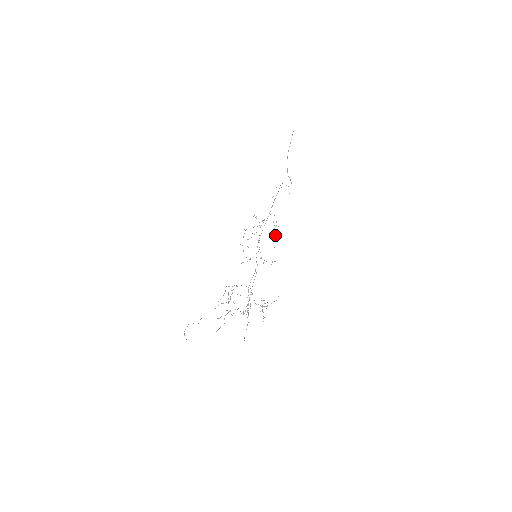
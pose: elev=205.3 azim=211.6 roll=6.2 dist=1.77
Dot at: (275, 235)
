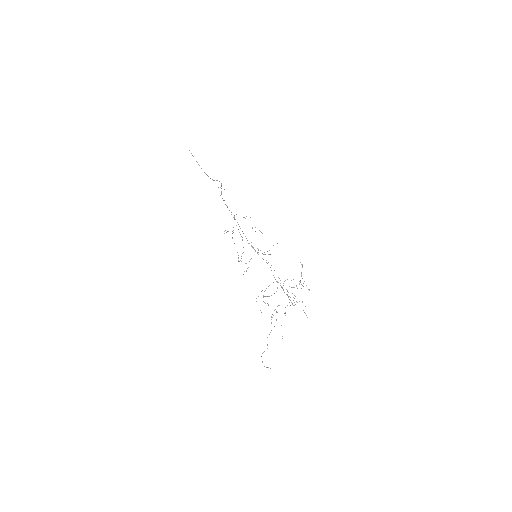
Dot at: occluded
